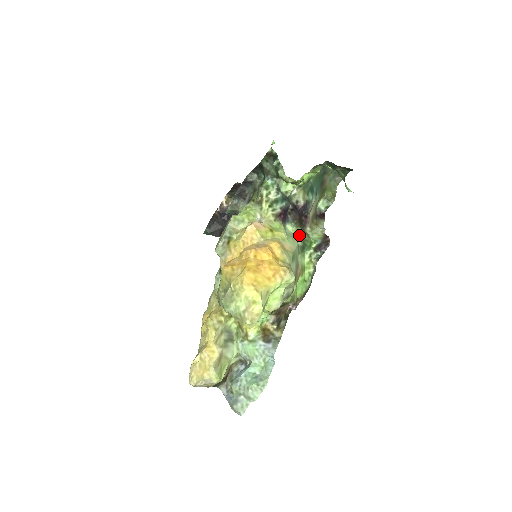
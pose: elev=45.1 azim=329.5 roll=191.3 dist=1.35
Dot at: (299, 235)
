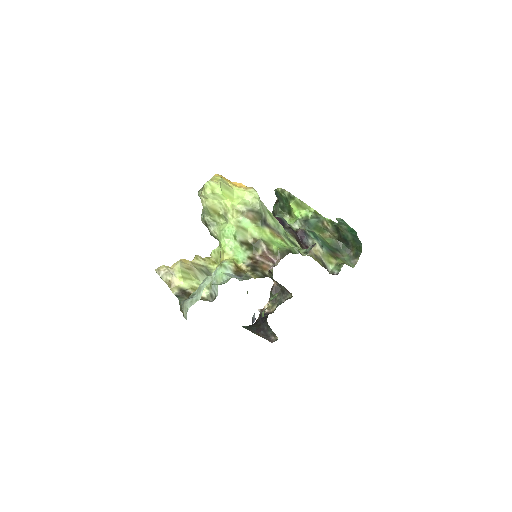
Dot at: (291, 238)
